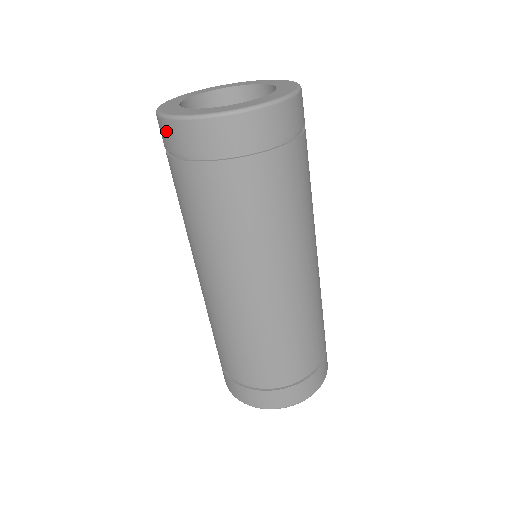
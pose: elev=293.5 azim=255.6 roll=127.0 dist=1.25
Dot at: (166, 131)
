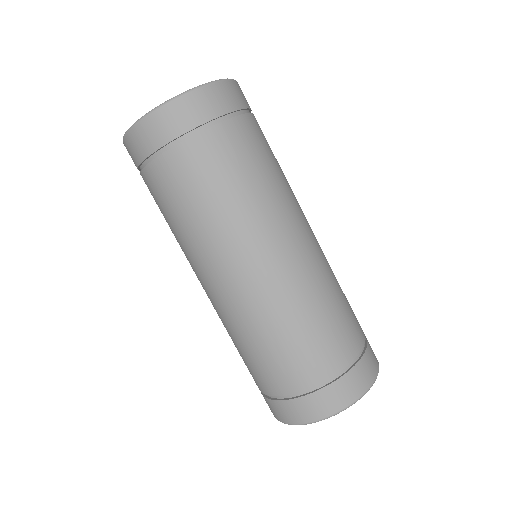
Dot at: (134, 142)
